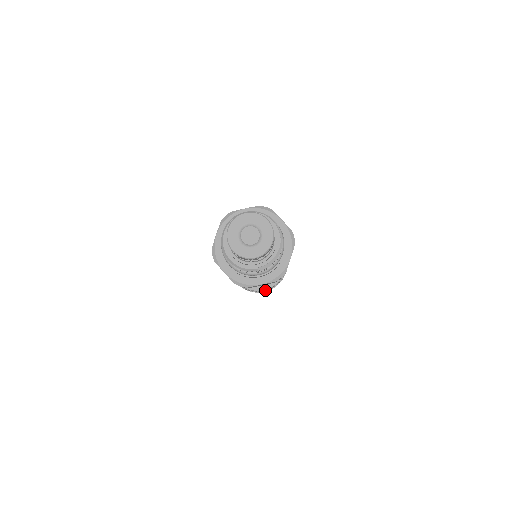
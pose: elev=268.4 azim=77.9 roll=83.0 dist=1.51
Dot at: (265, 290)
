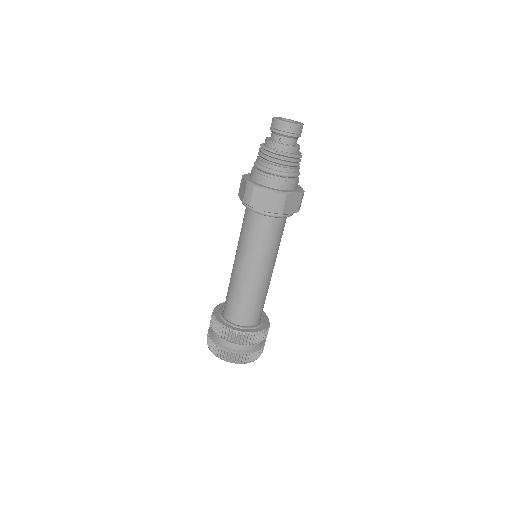
Dot at: (234, 331)
